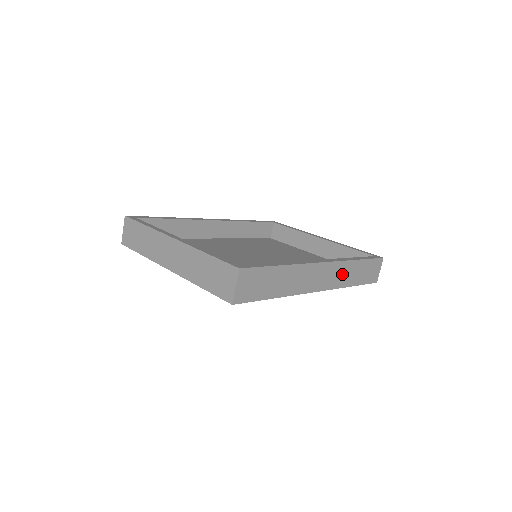
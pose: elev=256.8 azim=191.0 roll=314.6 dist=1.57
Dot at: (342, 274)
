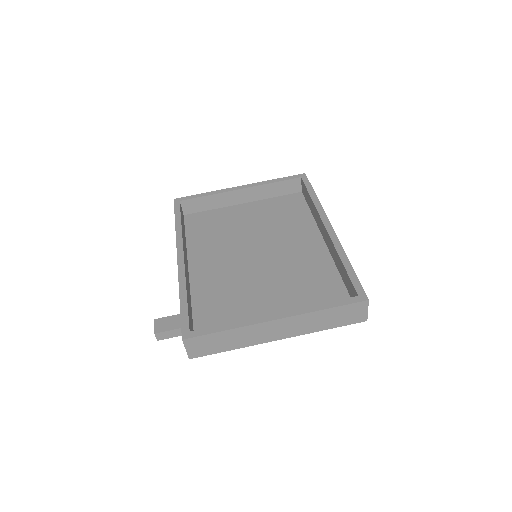
Dot at: occluded
